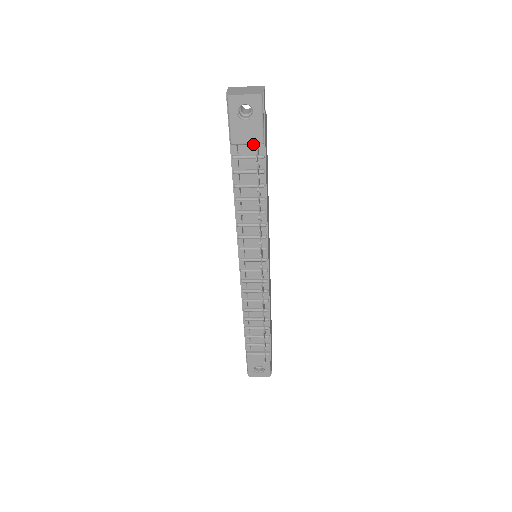
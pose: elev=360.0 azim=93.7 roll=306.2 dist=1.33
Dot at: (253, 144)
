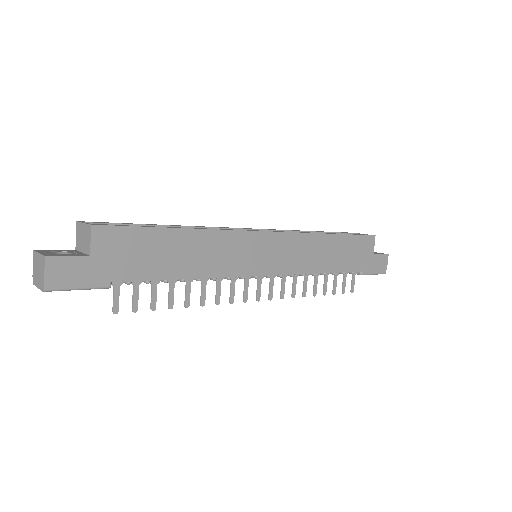
Dot at: occluded
